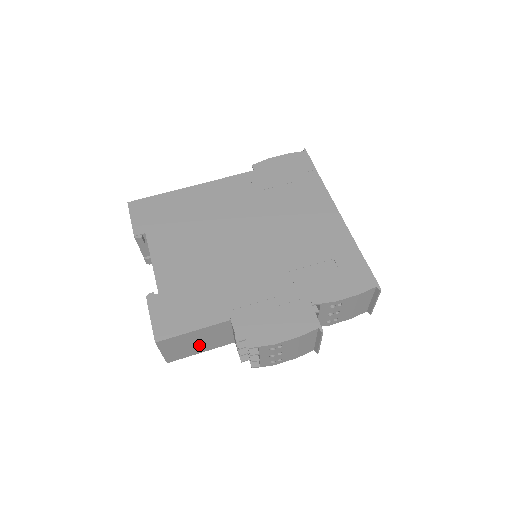
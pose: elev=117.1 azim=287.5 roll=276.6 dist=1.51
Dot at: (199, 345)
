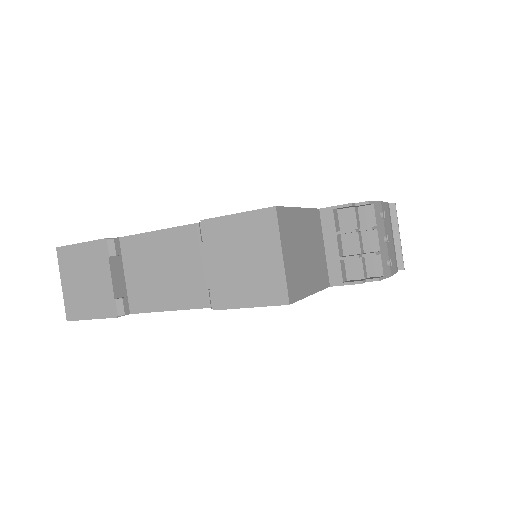
Dot at: (307, 264)
